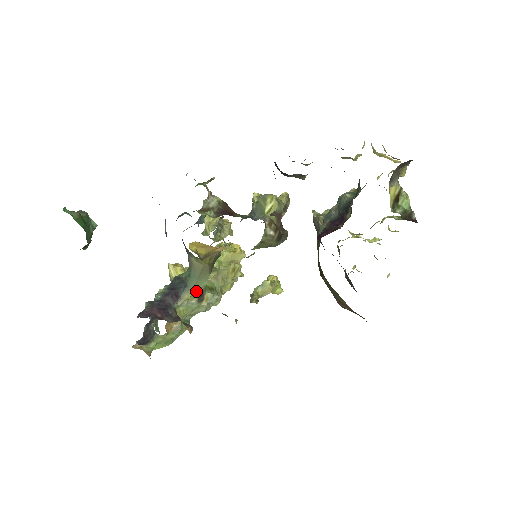
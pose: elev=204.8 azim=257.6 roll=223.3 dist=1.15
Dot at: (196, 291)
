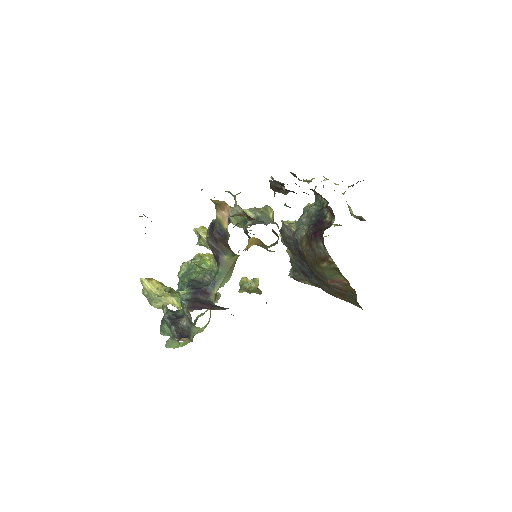
Dot at: occluded
